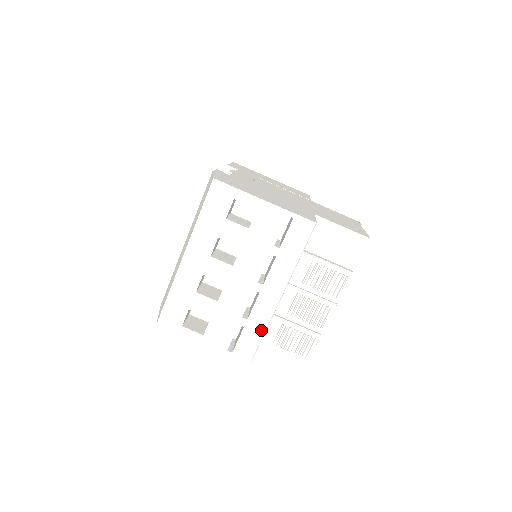
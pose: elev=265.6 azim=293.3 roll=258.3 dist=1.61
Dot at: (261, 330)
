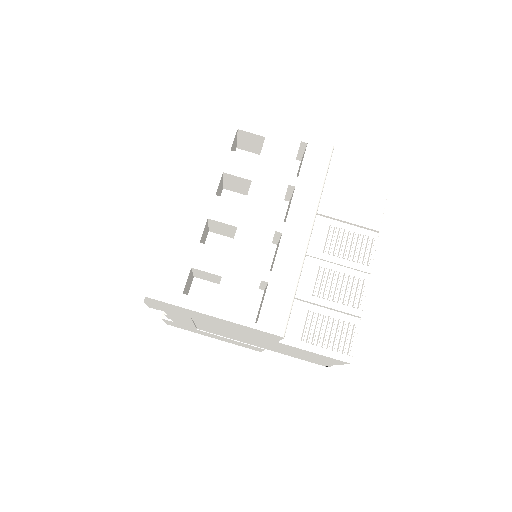
Dot at: (292, 284)
